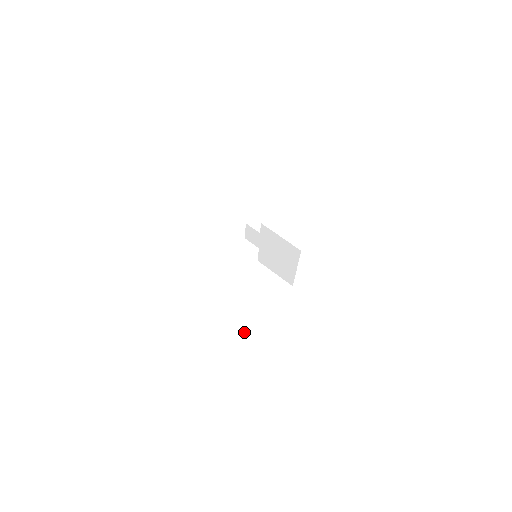
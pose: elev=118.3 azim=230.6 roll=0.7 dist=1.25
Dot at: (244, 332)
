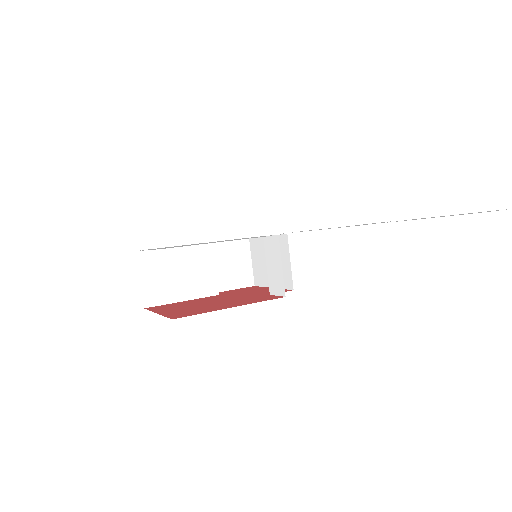
Dot at: (185, 299)
